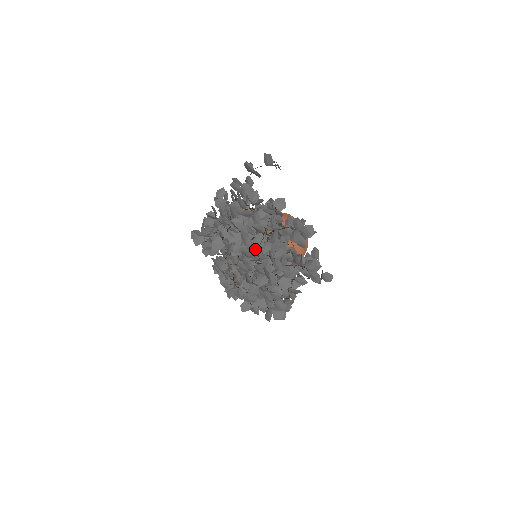
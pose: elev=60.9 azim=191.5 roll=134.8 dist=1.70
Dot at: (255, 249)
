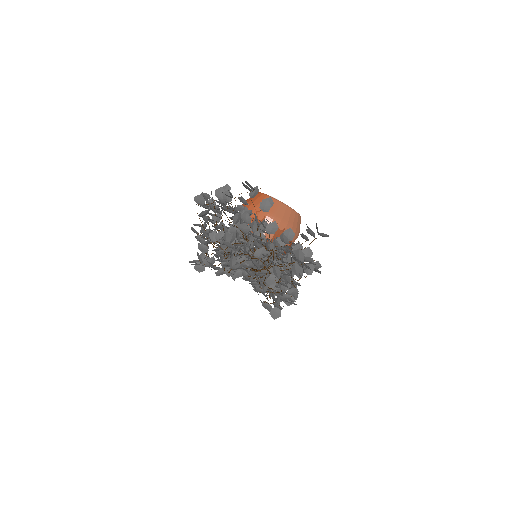
Dot at: (260, 281)
